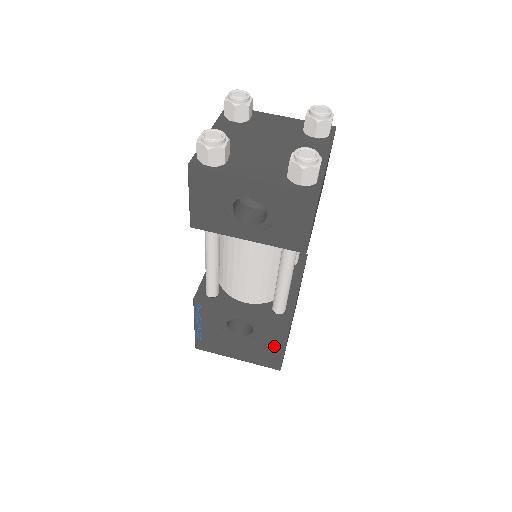
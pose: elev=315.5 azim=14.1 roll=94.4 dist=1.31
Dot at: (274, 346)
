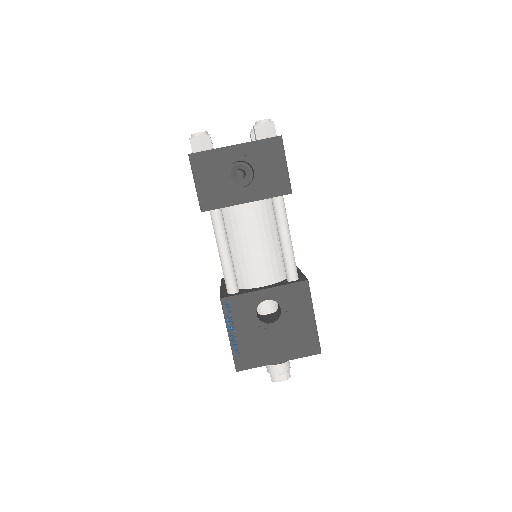
Dot at: (304, 320)
